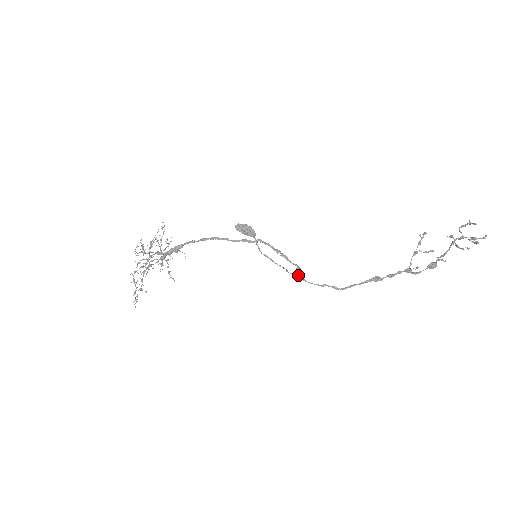
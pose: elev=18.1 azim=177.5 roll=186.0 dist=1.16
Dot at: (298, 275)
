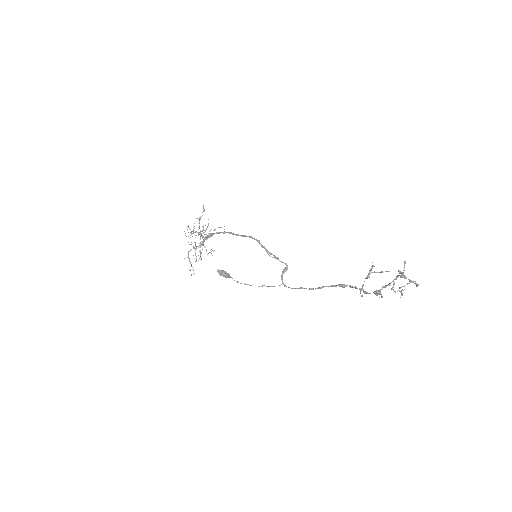
Dot at: occluded
